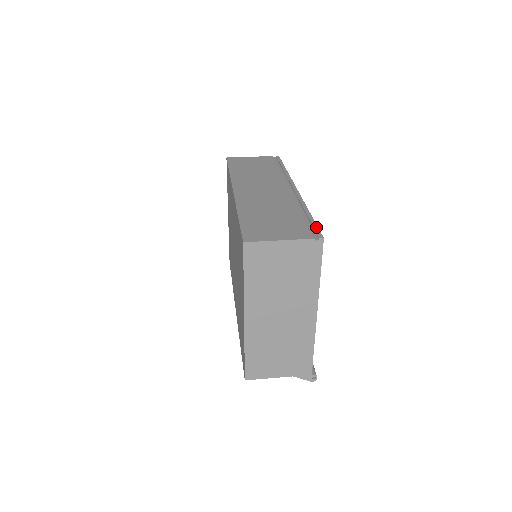
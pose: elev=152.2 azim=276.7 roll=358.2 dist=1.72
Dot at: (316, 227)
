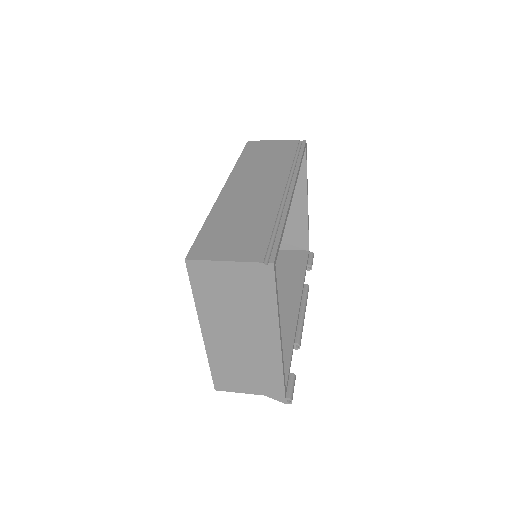
Dot at: (276, 246)
